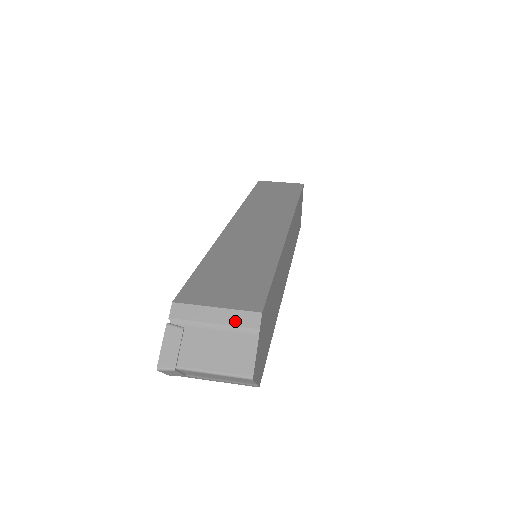
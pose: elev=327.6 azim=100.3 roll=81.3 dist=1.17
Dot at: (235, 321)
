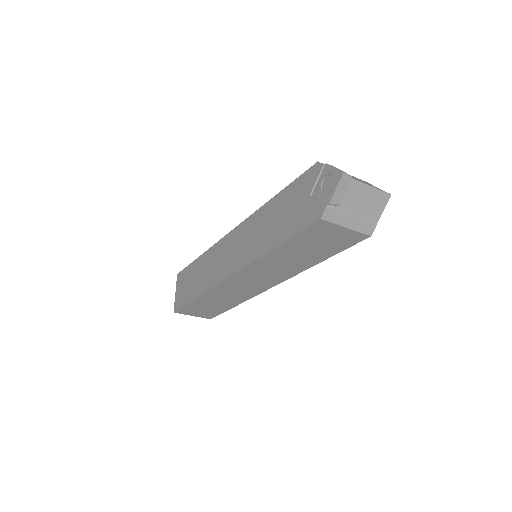
Dot at: occluded
